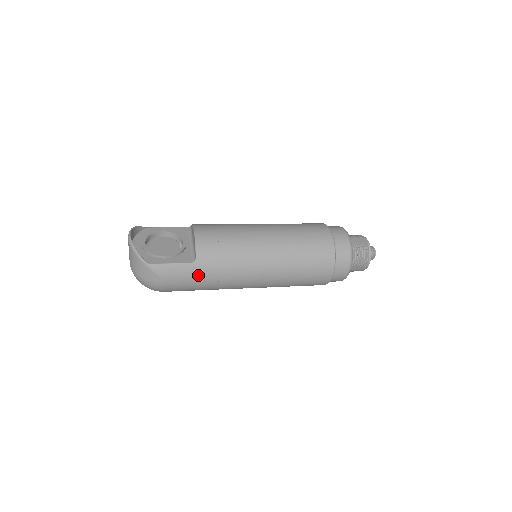
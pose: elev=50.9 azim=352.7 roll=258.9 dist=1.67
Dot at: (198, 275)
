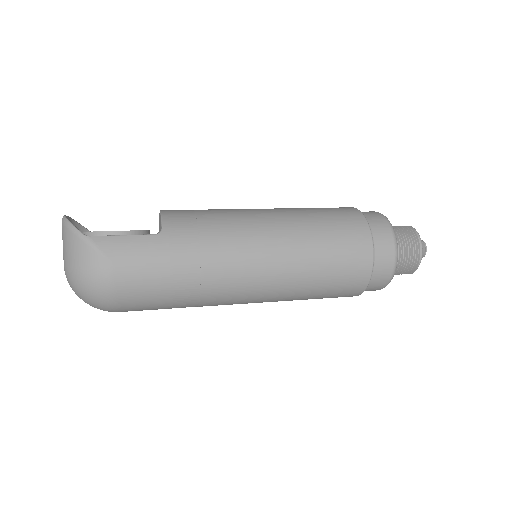
Dot at: (167, 253)
